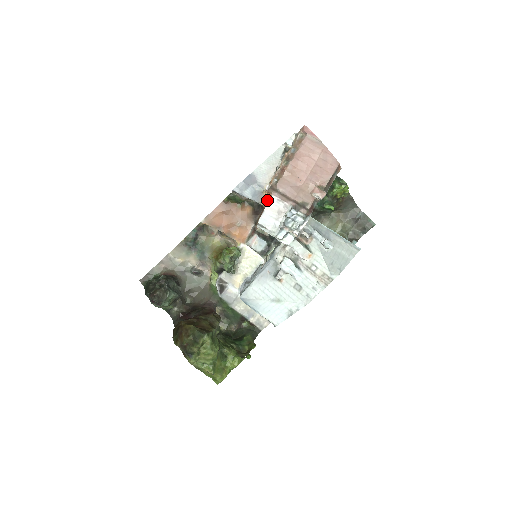
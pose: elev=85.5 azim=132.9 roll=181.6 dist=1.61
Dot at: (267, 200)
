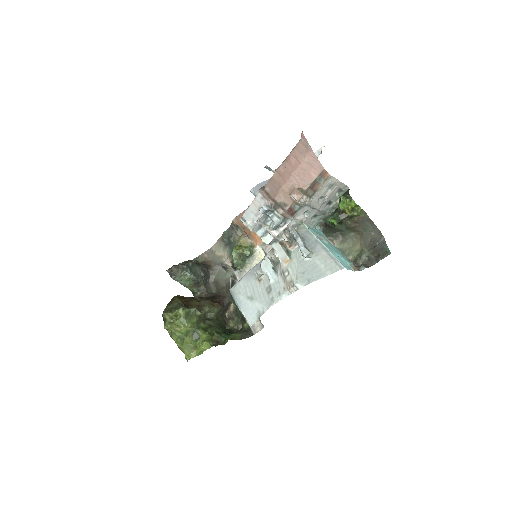
Dot at: occluded
